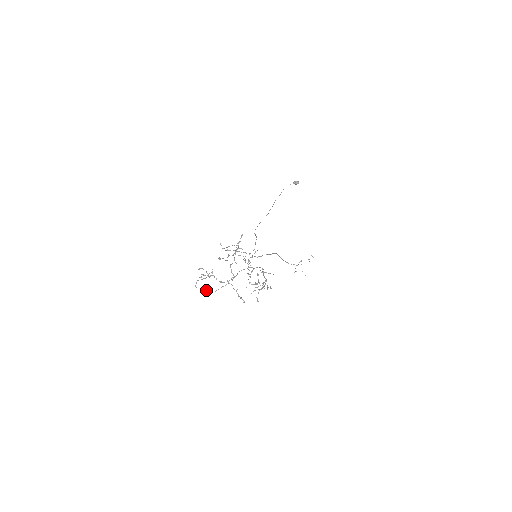
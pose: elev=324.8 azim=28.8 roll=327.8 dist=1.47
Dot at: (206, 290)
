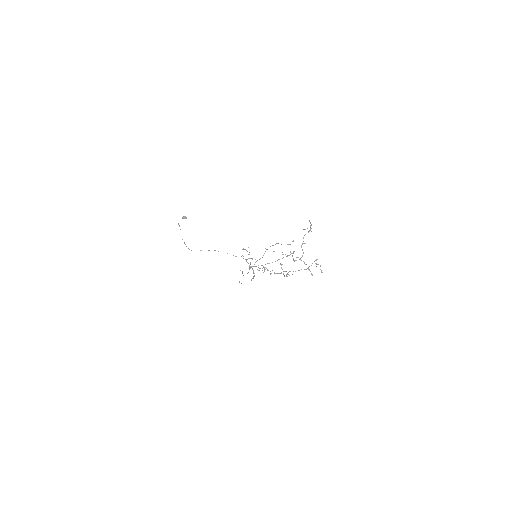
Dot at: occluded
